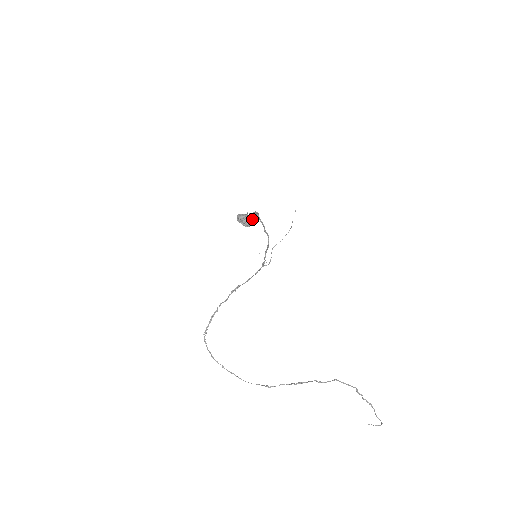
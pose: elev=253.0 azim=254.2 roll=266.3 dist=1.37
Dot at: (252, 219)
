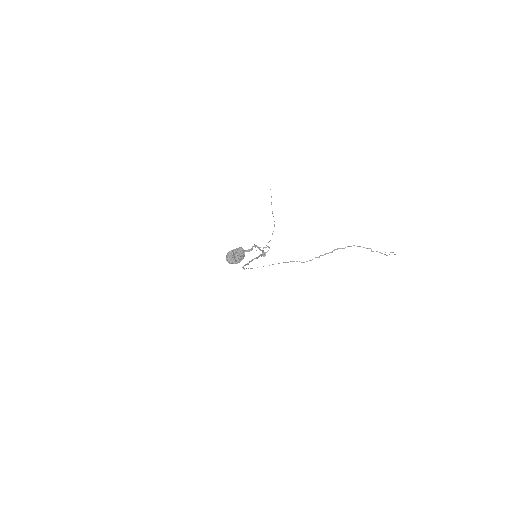
Dot at: (240, 260)
